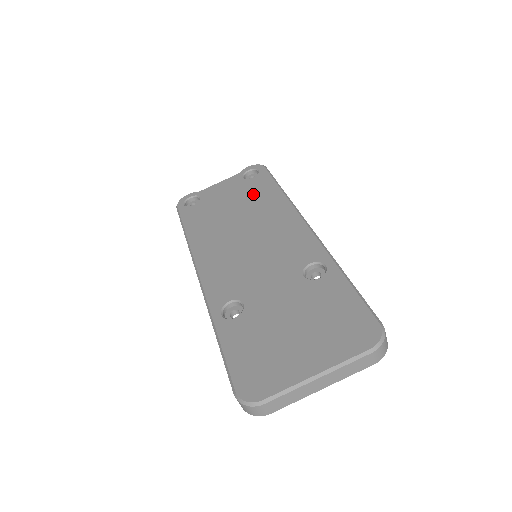
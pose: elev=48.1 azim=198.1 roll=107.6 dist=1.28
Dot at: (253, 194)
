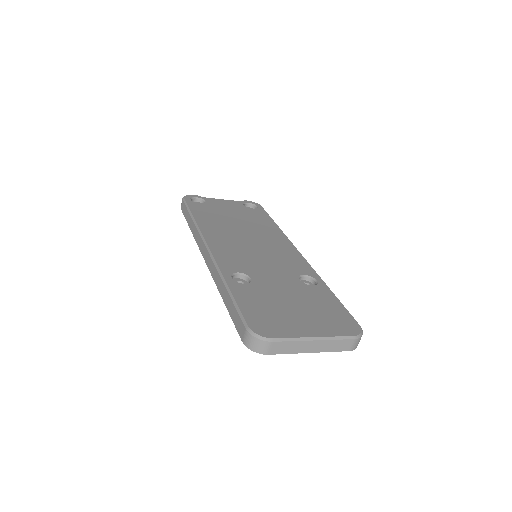
Dot at: (254, 218)
